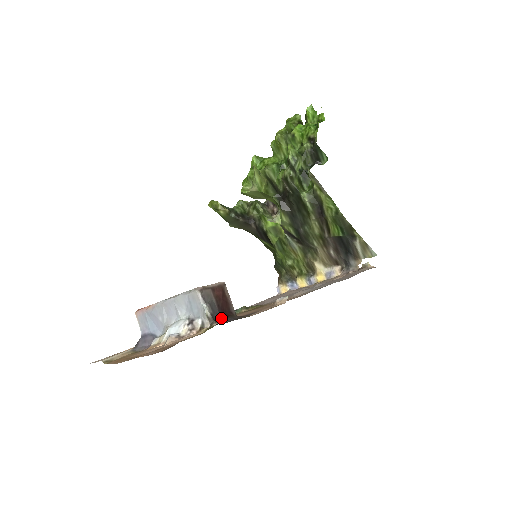
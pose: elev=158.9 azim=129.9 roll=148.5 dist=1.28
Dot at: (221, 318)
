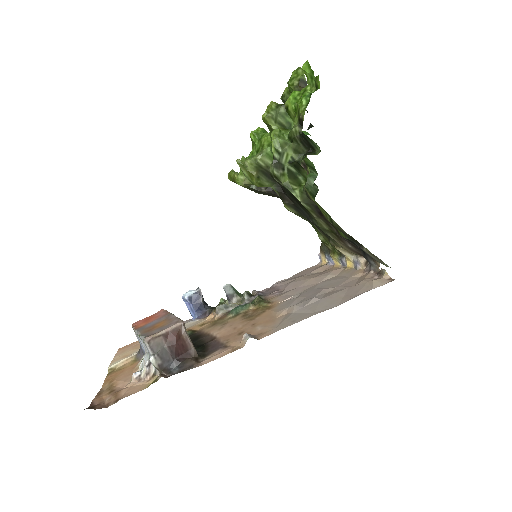
Dot at: (175, 363)
